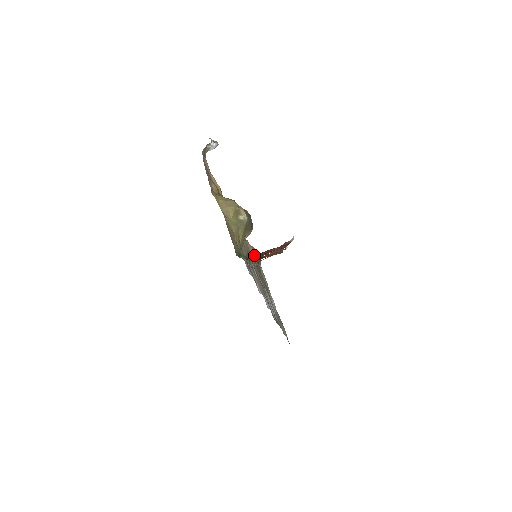
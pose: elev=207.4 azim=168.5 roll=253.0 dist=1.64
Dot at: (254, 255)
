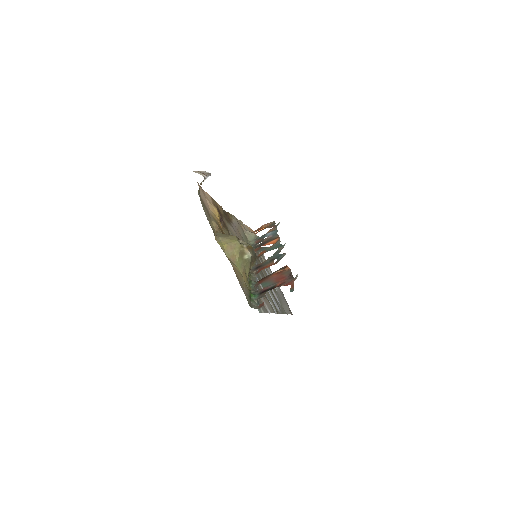
Dot at: (263, 292)
